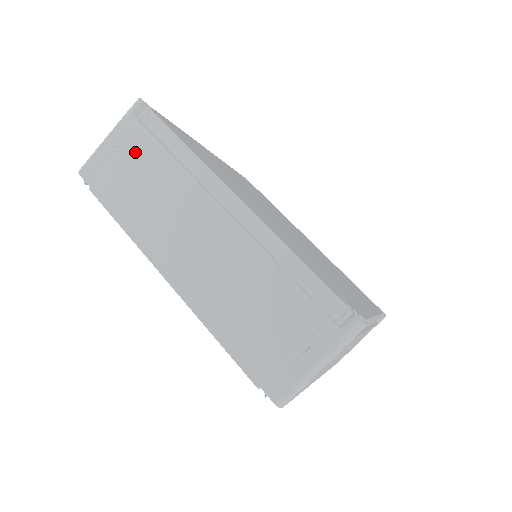
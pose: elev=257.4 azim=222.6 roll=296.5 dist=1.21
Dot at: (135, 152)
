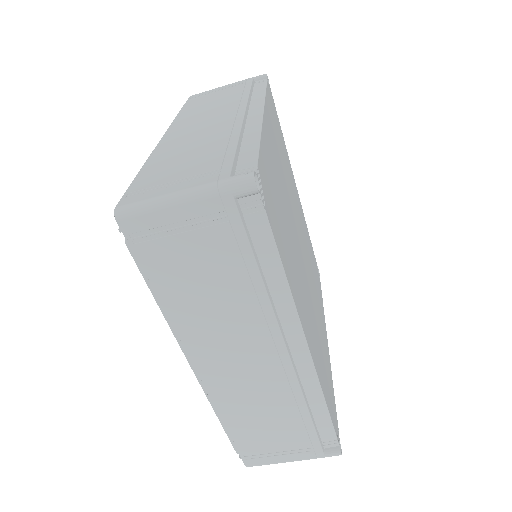
Dot at: (215, 245)
